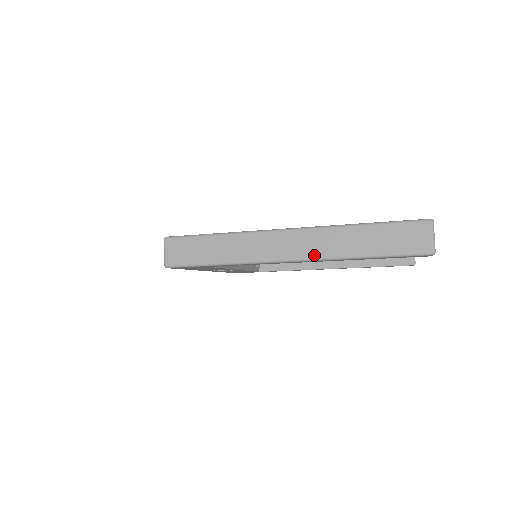
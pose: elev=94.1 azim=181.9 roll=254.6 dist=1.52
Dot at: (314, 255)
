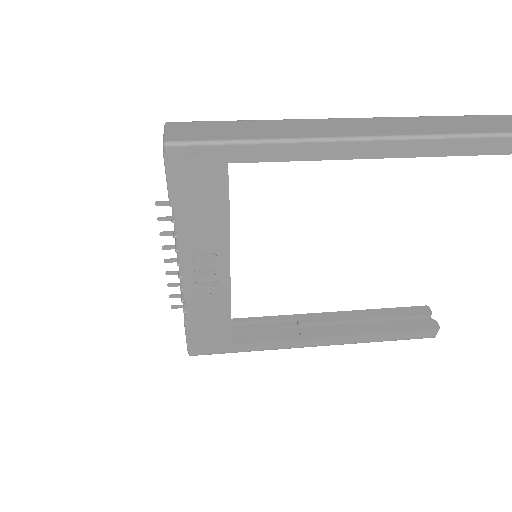
Dot at: (390, 133)
